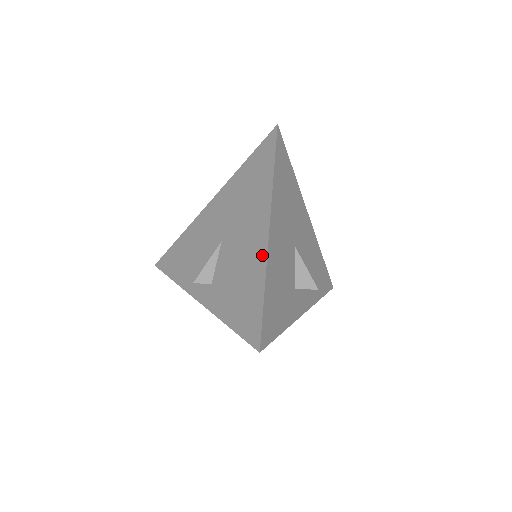
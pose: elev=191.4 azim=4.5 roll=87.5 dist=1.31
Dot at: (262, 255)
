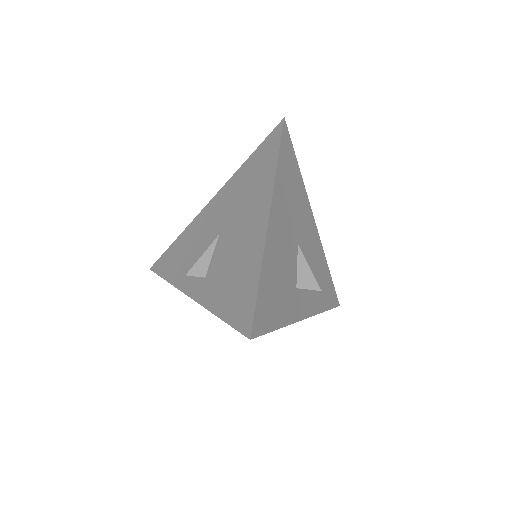
Dot at: (260, 240)
